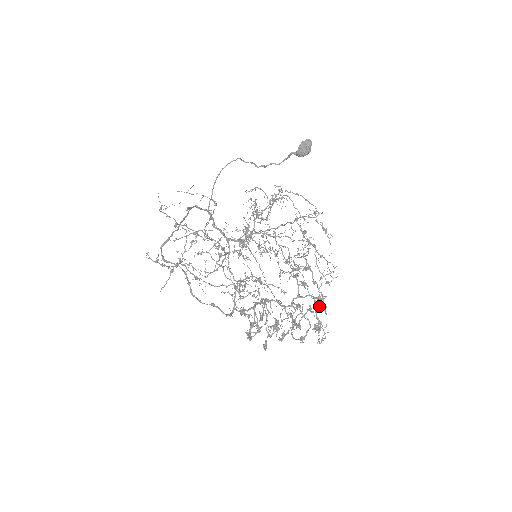
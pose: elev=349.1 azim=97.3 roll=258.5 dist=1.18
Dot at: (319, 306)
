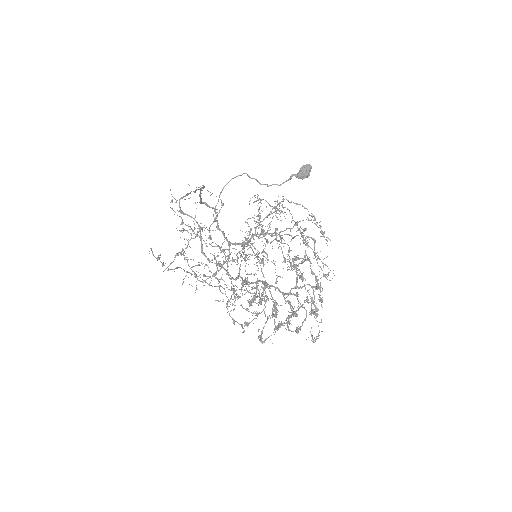
Dot at: occluded
